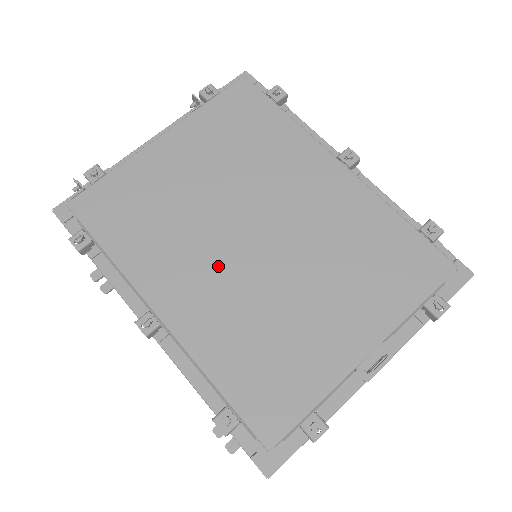
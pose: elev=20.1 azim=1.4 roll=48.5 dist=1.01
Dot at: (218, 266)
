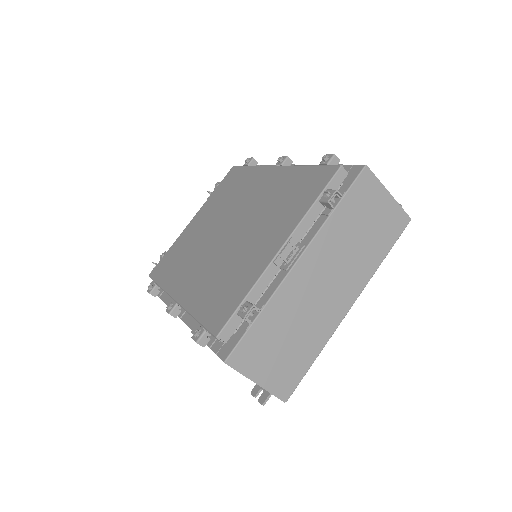
Dot at: (207, 258)
